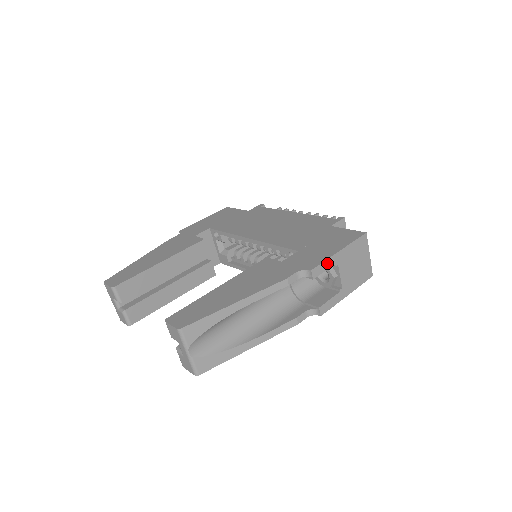
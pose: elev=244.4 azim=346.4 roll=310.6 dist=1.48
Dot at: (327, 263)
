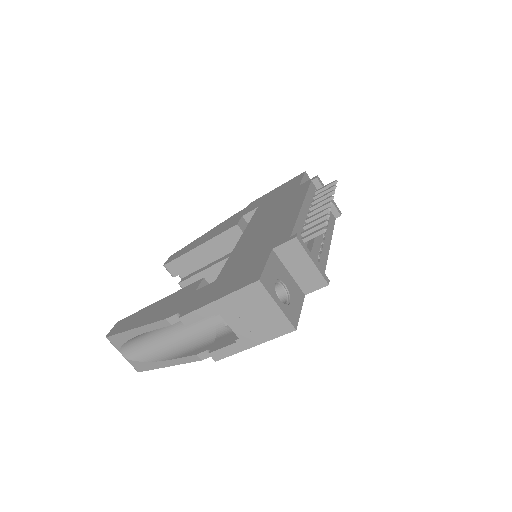
Dot at: (201, 312)
